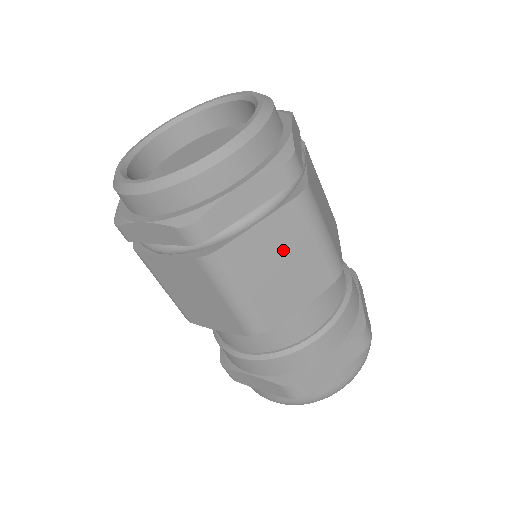
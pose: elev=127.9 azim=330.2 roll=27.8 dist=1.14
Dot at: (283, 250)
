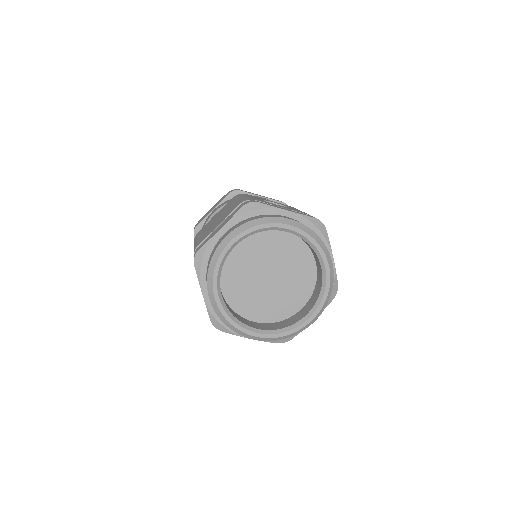
Dot at: occluded
